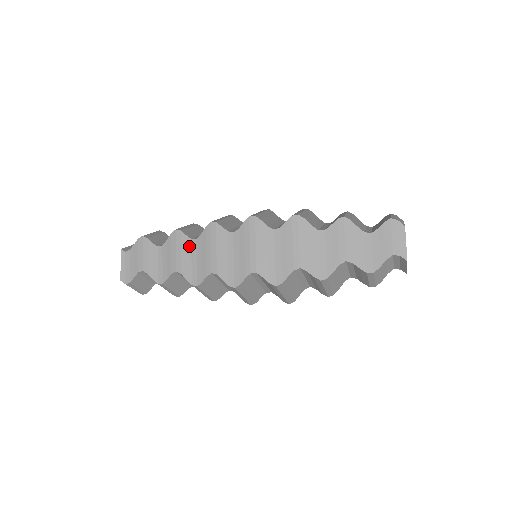
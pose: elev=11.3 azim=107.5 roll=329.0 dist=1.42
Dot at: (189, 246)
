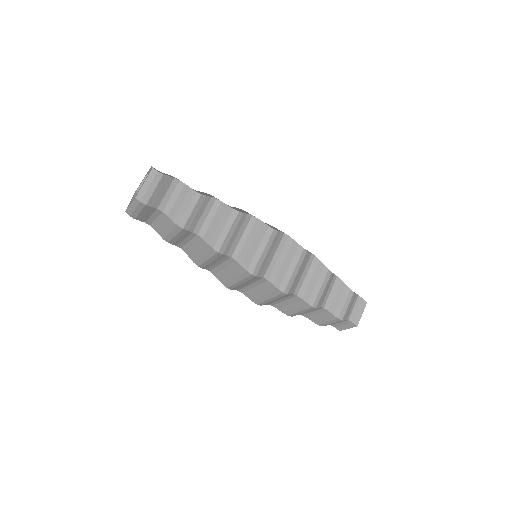
Dot at: occluded
